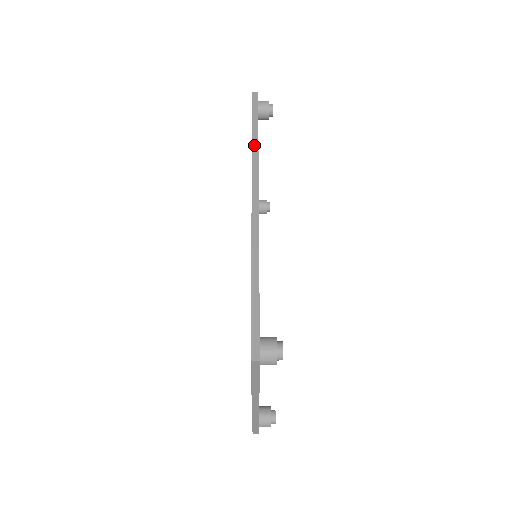
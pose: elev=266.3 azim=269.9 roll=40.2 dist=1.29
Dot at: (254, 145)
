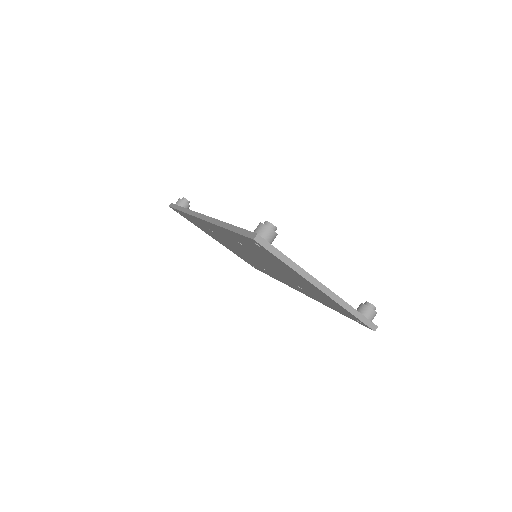
Dot at: (185, 211)
